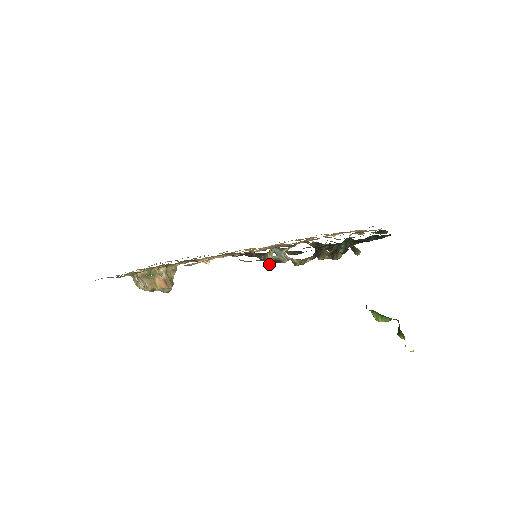
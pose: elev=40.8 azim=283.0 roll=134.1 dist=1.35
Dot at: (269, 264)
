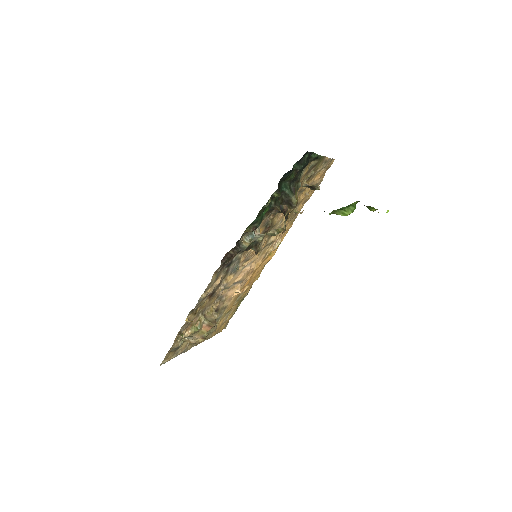
Dot at: occluded
